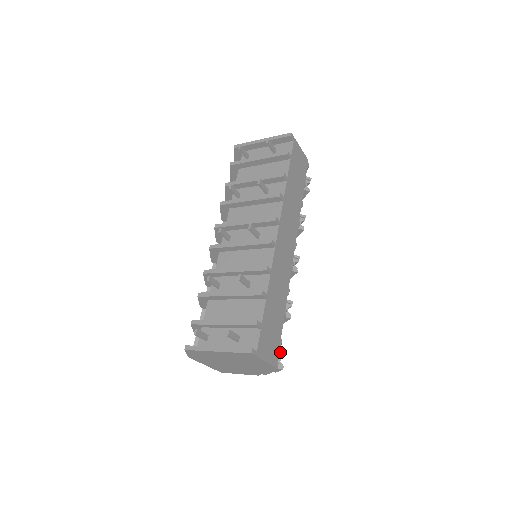
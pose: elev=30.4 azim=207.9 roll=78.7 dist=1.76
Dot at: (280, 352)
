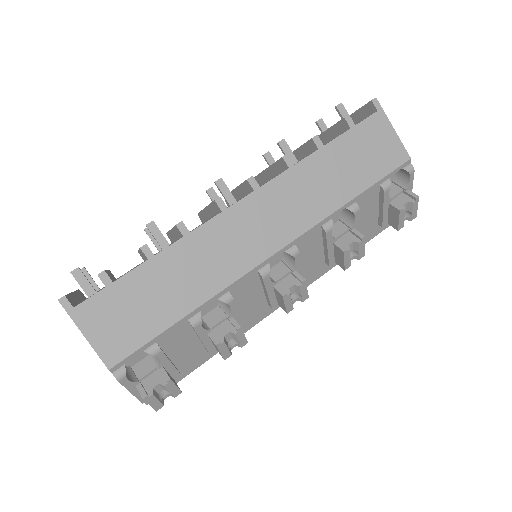
Dot at: (163, 376)
